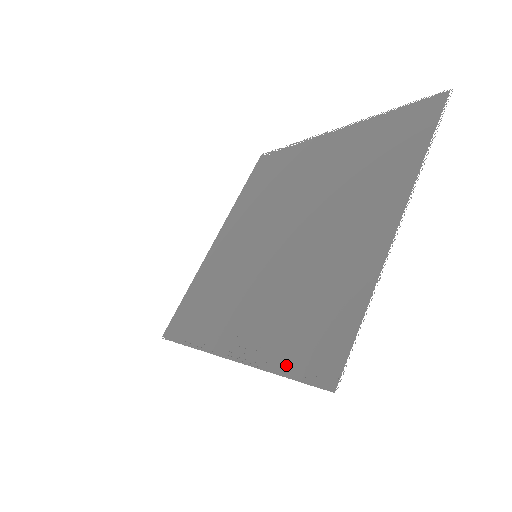
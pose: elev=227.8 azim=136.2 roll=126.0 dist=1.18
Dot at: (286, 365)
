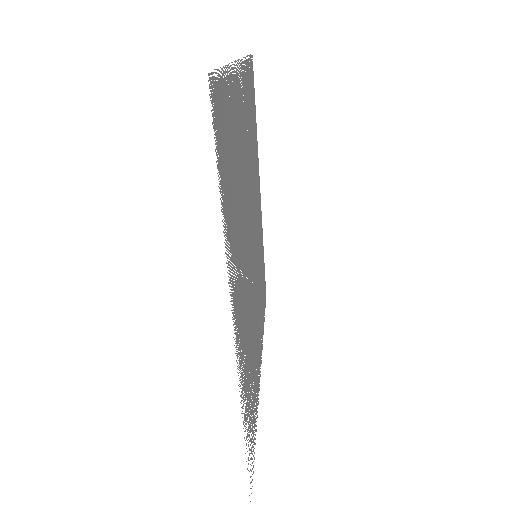
Dot at: occluded
